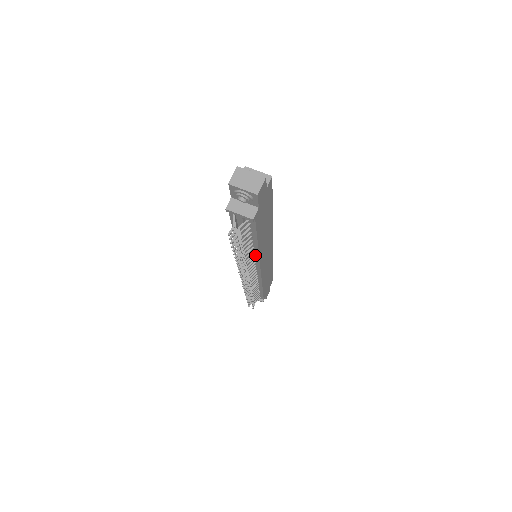
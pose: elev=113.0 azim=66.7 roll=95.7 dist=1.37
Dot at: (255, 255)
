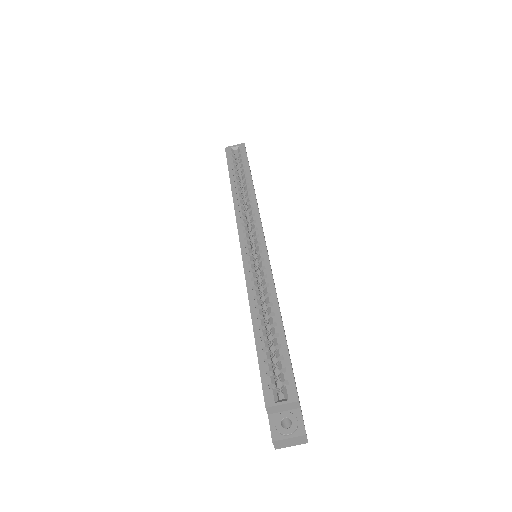
Dot at: occluded
